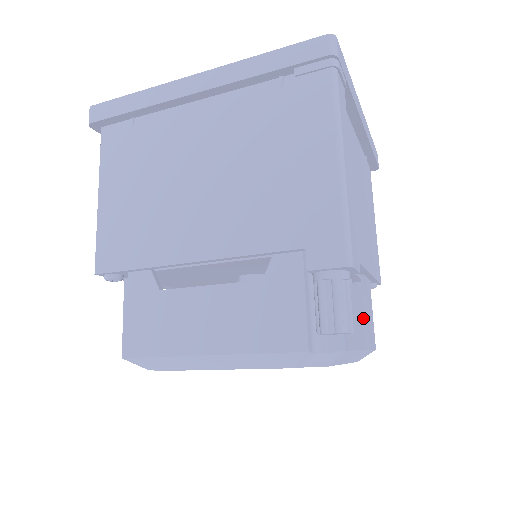
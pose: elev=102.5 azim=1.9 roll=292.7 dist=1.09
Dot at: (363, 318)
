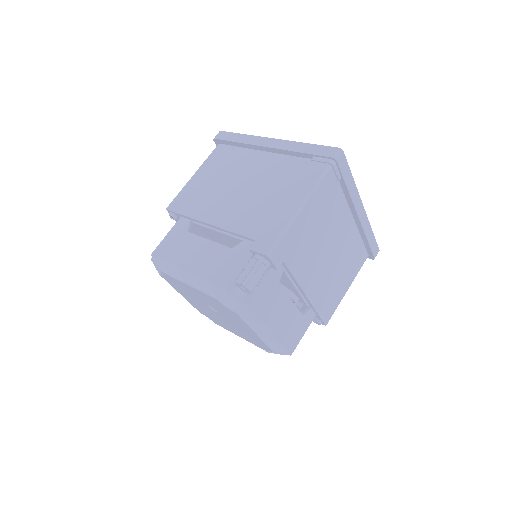
Dot at: (286, 319)
